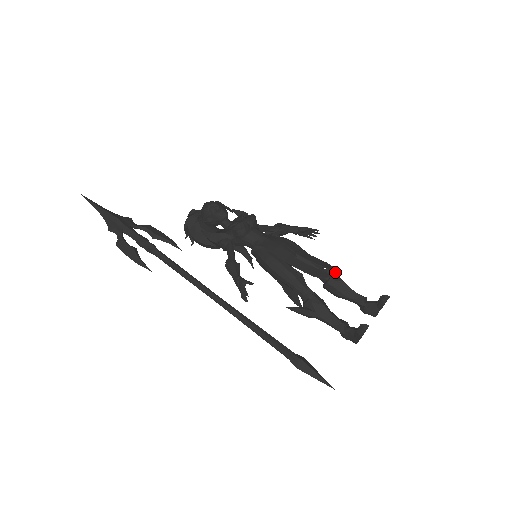
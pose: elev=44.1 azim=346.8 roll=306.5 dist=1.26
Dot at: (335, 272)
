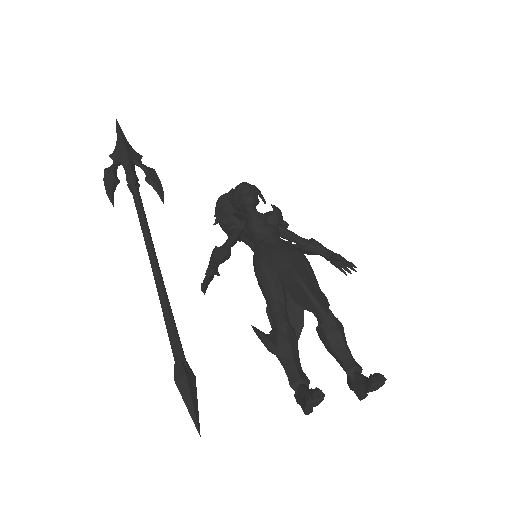
Dot at: (325, 310)
